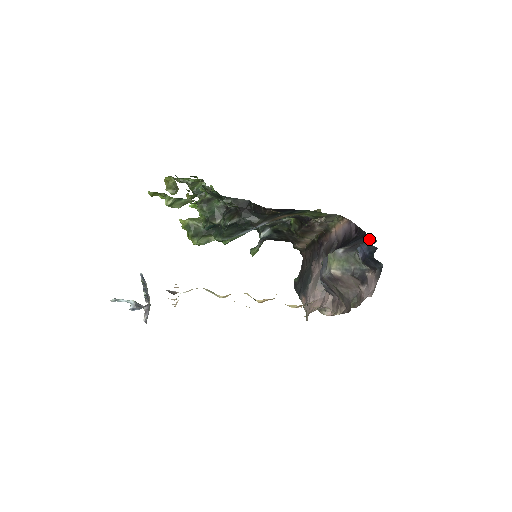
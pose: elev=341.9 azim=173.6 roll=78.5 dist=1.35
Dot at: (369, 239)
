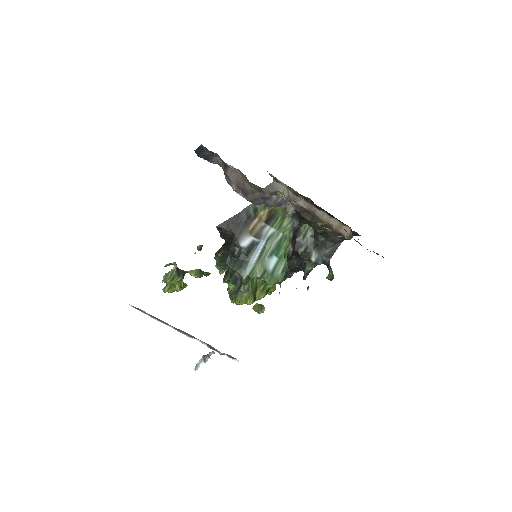
Dot at: occluded
